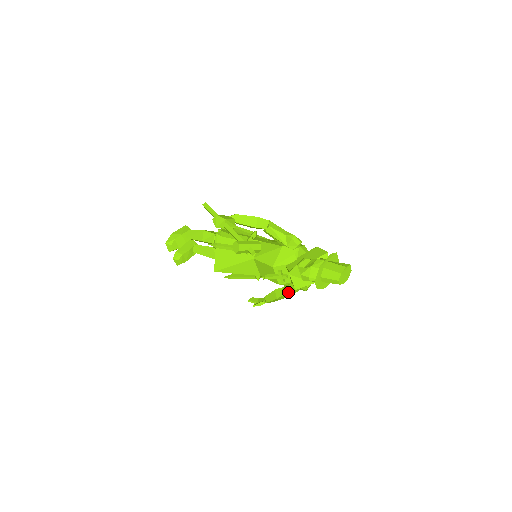
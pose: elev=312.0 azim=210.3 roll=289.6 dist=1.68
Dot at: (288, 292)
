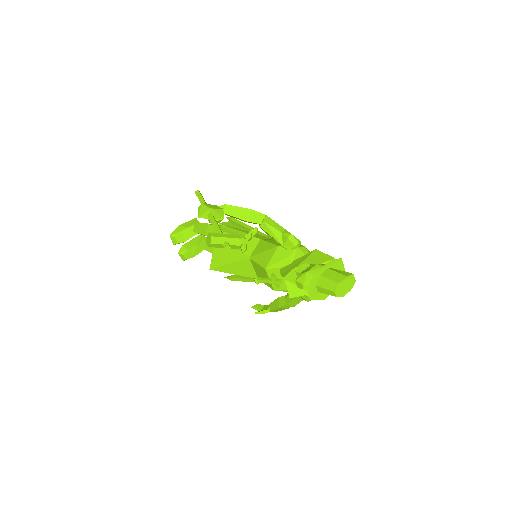
Dot at: (290, 301)
